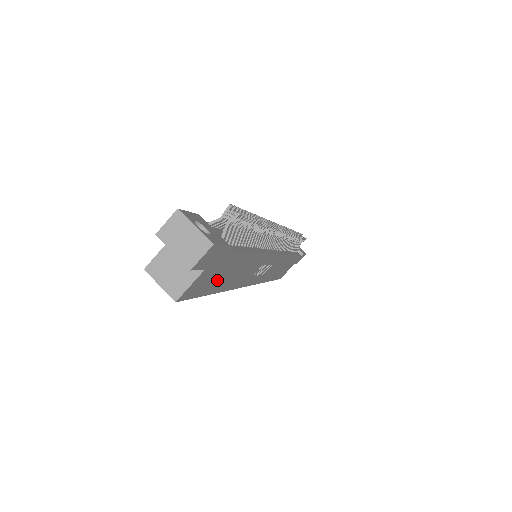
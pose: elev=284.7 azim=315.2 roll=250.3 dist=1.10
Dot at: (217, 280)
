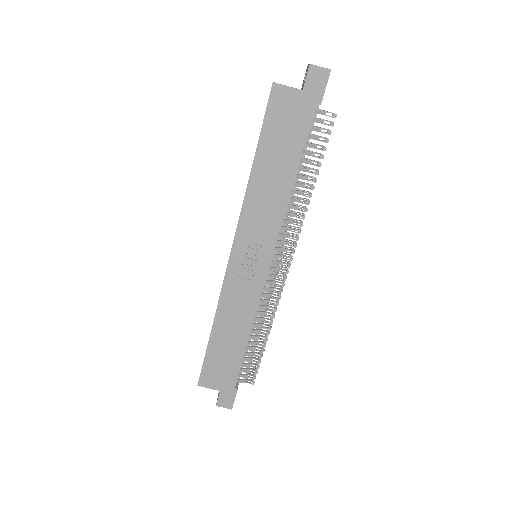
Dot at: (276, 139)
